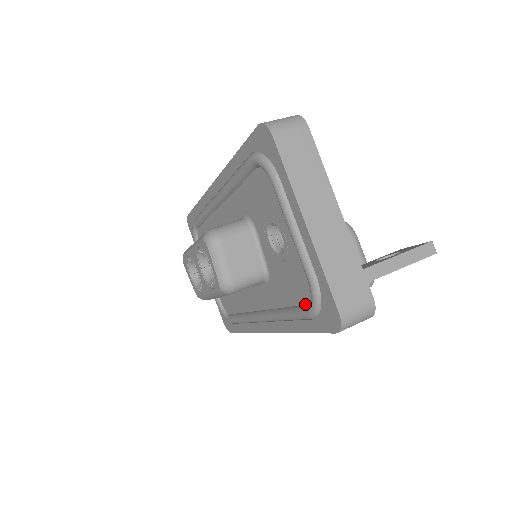
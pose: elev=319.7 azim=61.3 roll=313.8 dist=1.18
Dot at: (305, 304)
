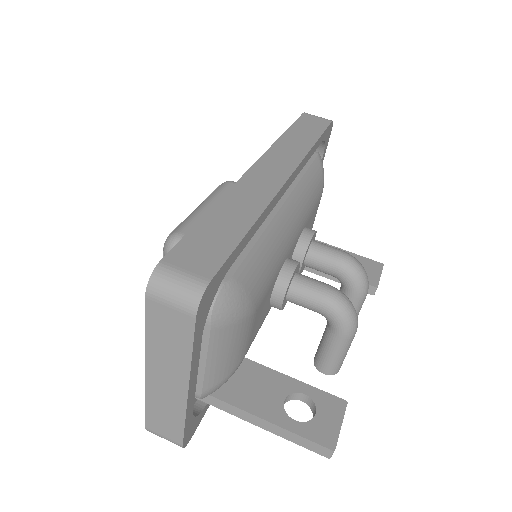
Dot at: occluded
